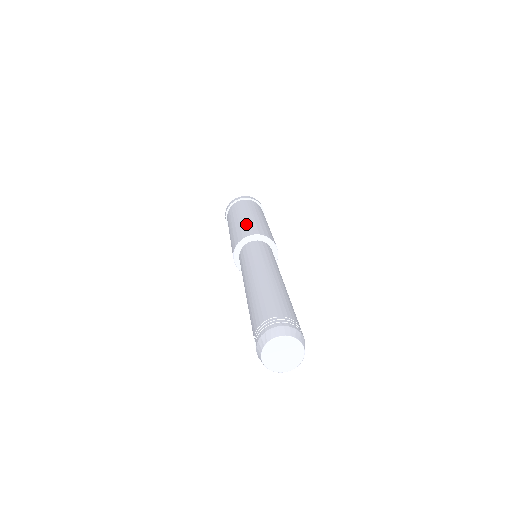
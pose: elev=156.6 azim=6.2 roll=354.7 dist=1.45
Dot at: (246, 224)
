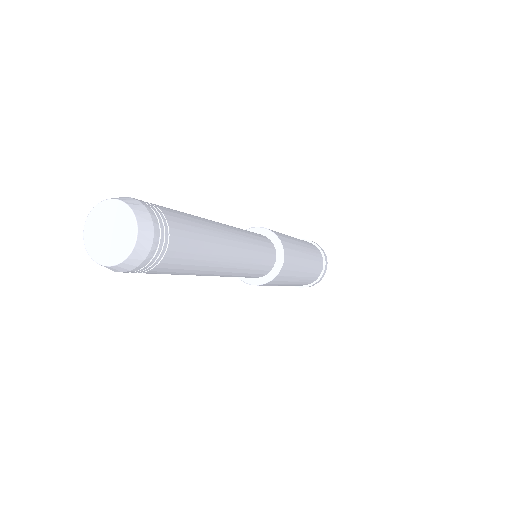
Dot at: occluded
